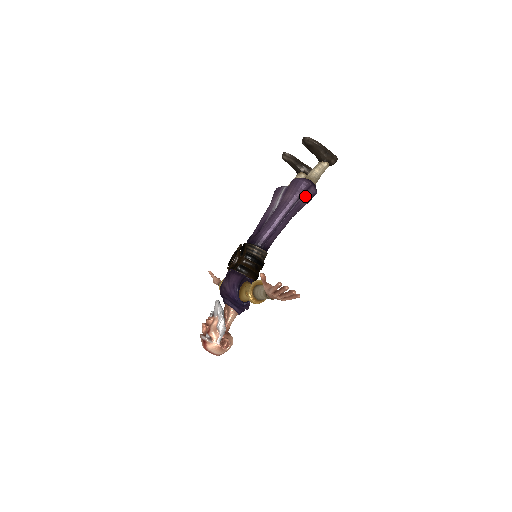
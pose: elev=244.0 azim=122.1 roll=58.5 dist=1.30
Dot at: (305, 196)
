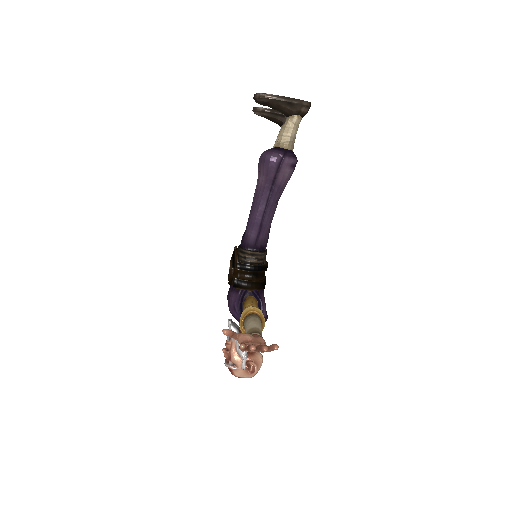
Dot at: (281, 173)
